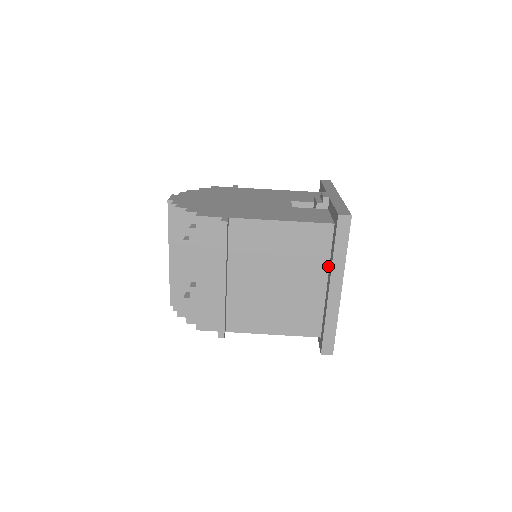
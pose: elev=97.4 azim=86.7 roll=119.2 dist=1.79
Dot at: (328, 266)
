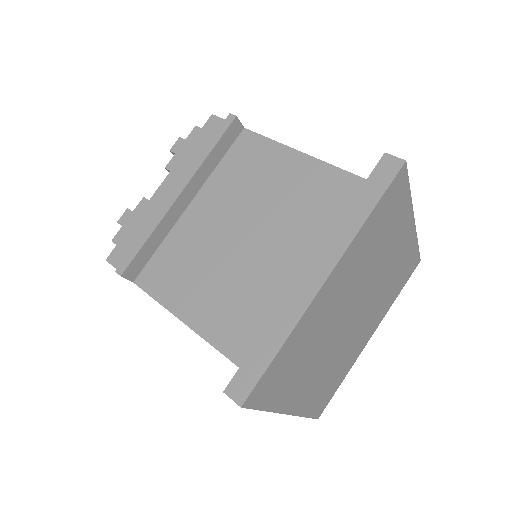
Dot at: occluded
